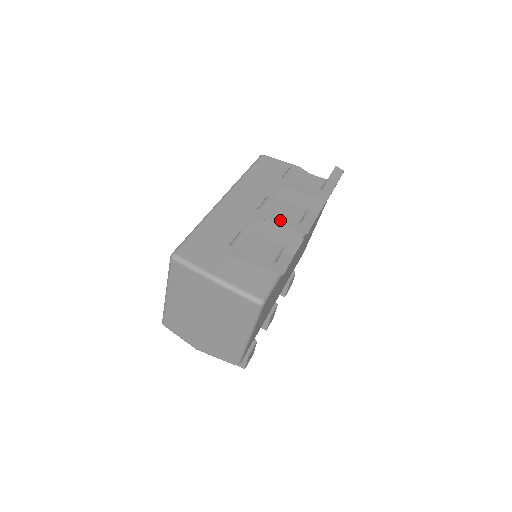
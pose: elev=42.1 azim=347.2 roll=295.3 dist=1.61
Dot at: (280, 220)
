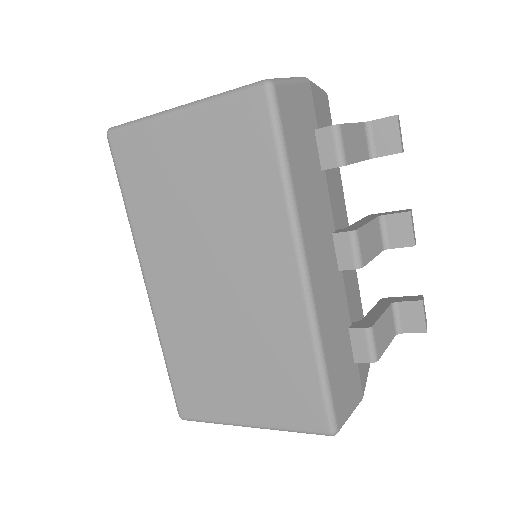
Dot at: occluded
